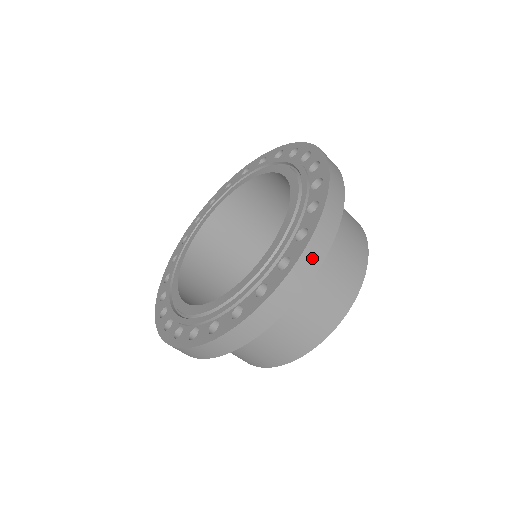
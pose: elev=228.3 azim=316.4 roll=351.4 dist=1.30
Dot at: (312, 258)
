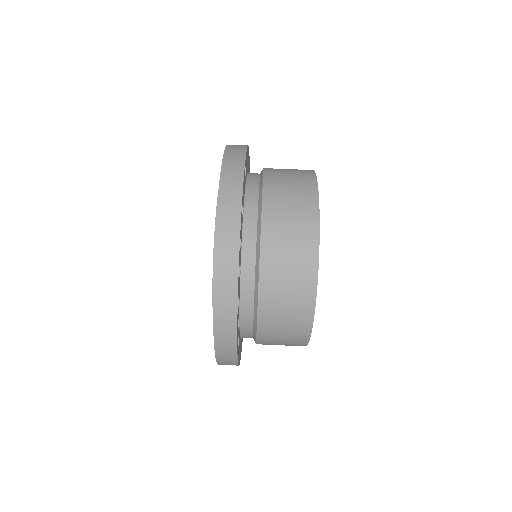
Dot at: occluded
